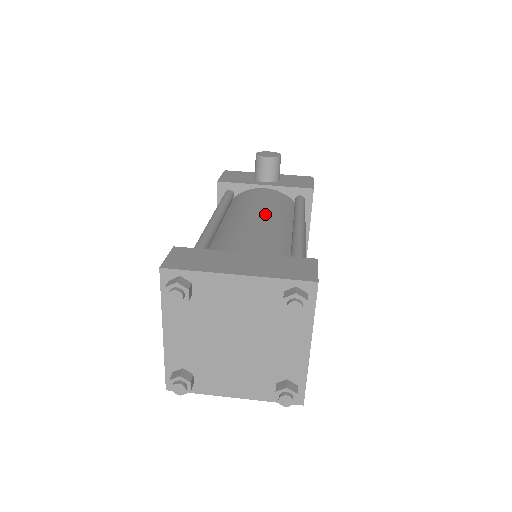
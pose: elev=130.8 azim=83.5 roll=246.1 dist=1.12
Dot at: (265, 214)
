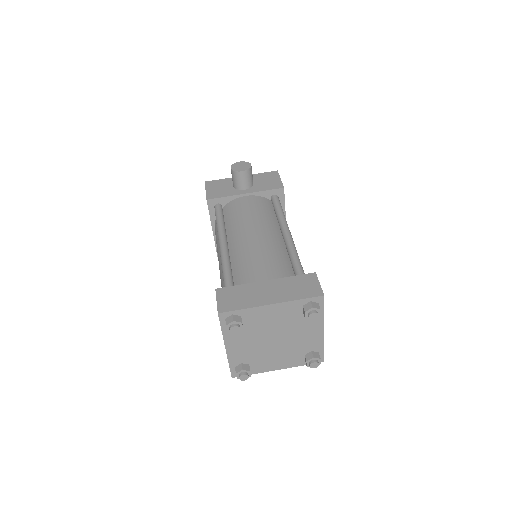
Dot at: (260, 230)
